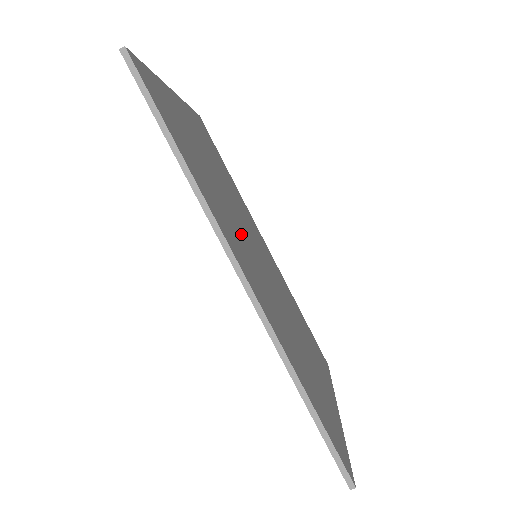
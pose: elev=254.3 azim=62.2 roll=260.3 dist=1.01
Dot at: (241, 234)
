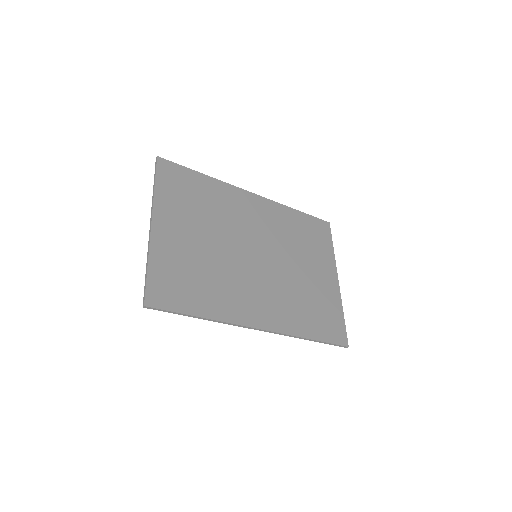
Dot at: (243, 274)
